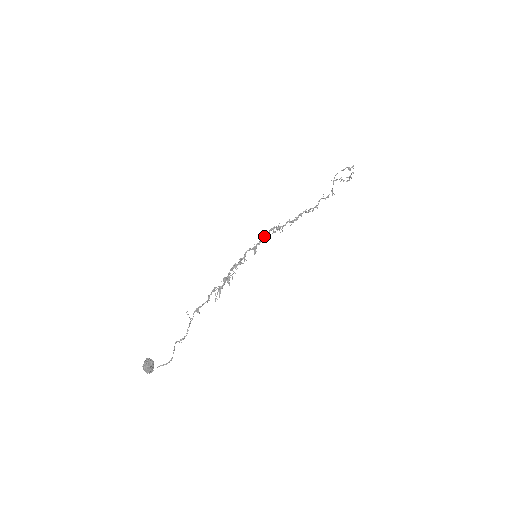
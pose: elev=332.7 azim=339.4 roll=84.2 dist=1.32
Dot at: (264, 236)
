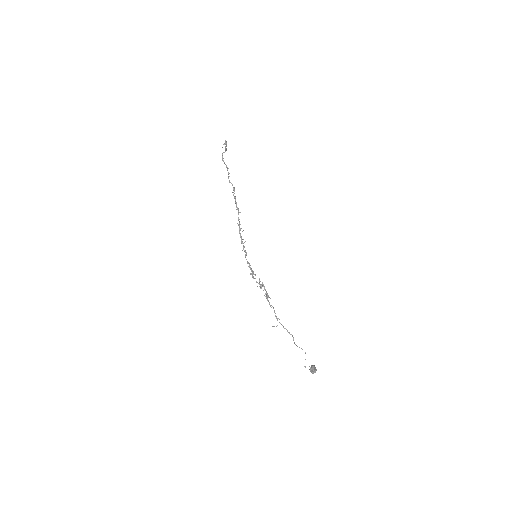
Dot at: (241, 240)
